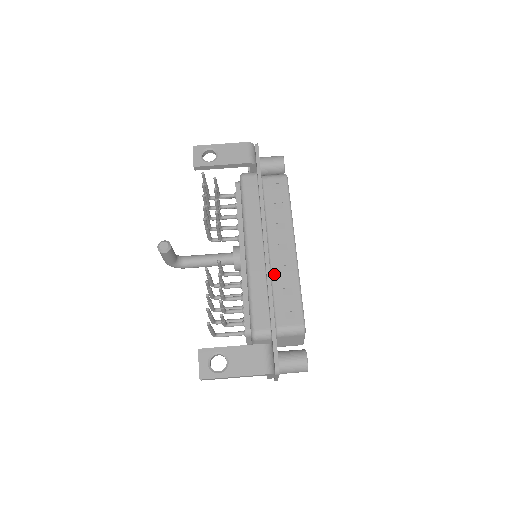
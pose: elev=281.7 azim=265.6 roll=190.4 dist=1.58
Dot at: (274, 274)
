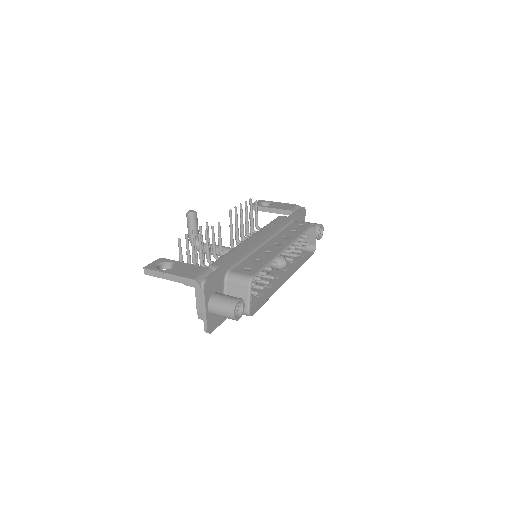
Dot at: (257, 252)
